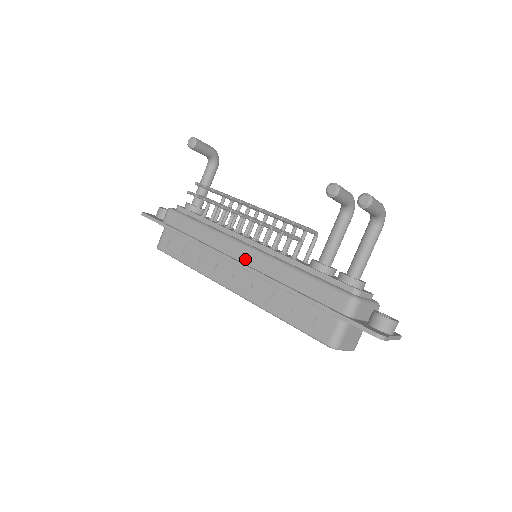
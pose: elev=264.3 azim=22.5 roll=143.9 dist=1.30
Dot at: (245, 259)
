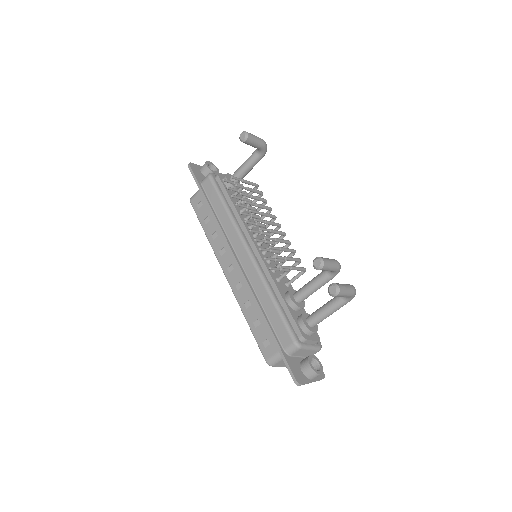
Dot at: (243, 260)
